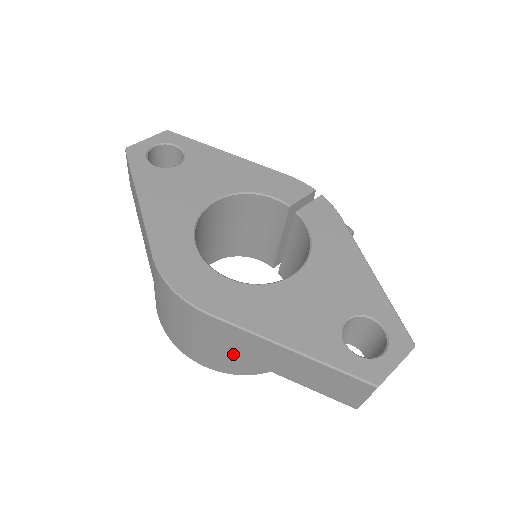
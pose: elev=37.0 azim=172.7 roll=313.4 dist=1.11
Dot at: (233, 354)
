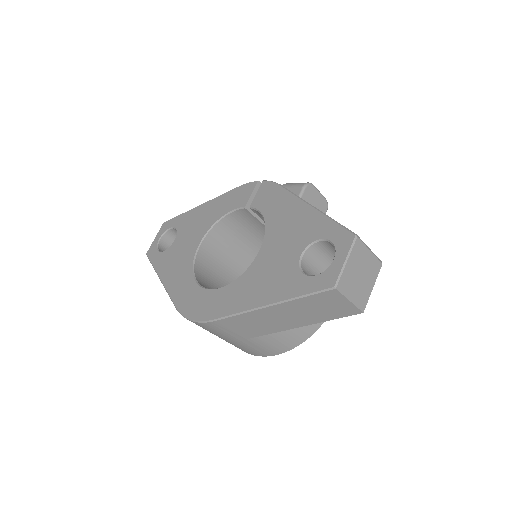
Dot at: (264, 334)
